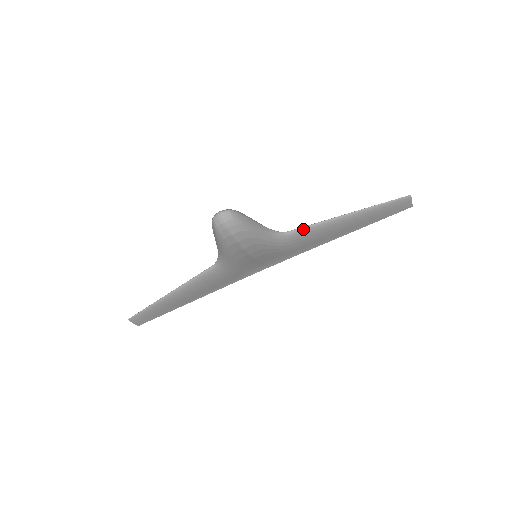
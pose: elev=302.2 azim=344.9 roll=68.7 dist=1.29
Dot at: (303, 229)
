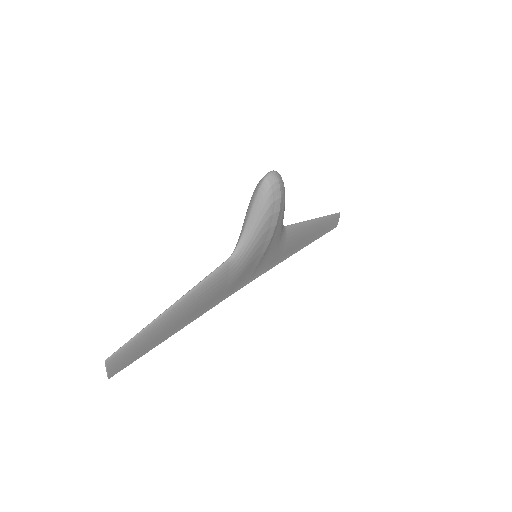
Dot at: (294, 226)
